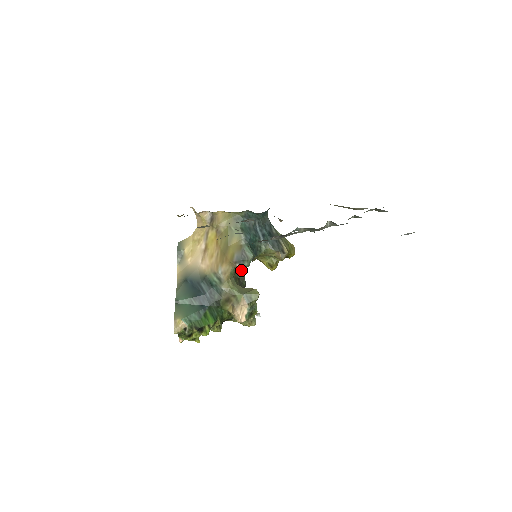
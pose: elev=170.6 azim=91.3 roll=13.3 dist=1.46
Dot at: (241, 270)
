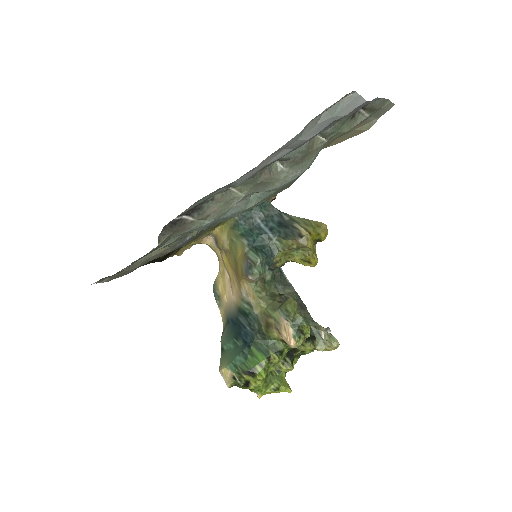
Dot at: (282, 283)
